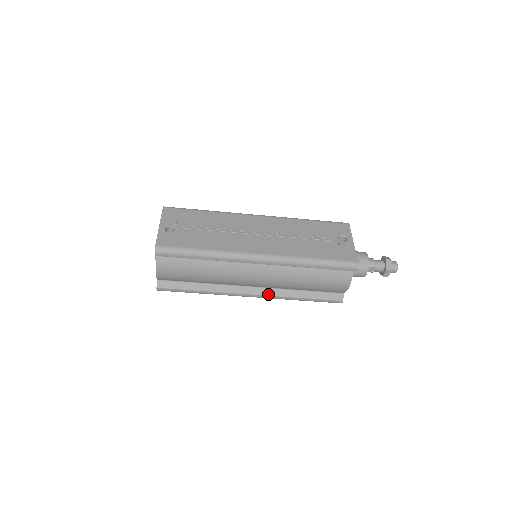
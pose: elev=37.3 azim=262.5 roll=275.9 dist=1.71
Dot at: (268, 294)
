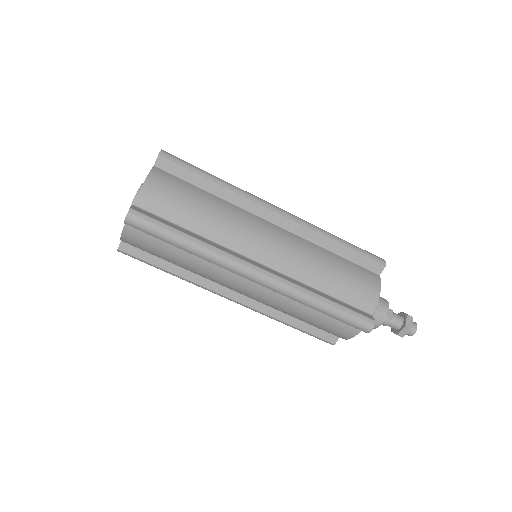
Dot at: (281, 277)
